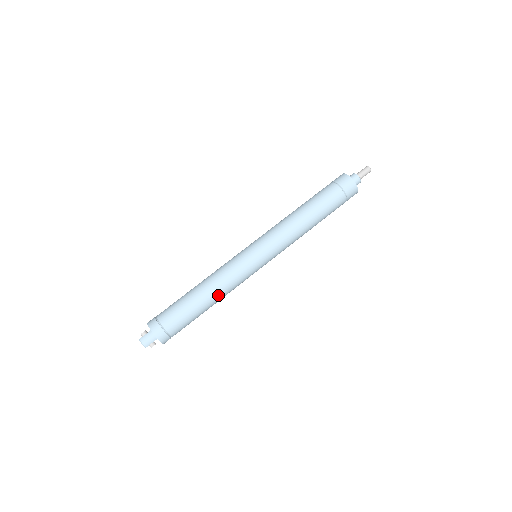
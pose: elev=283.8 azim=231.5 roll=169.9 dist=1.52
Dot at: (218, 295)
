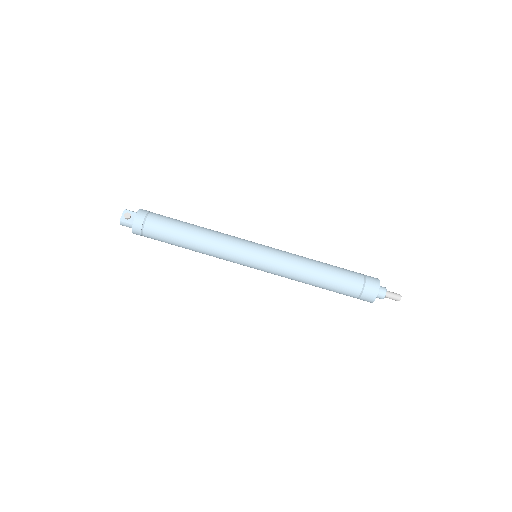
Dot at: occluded
